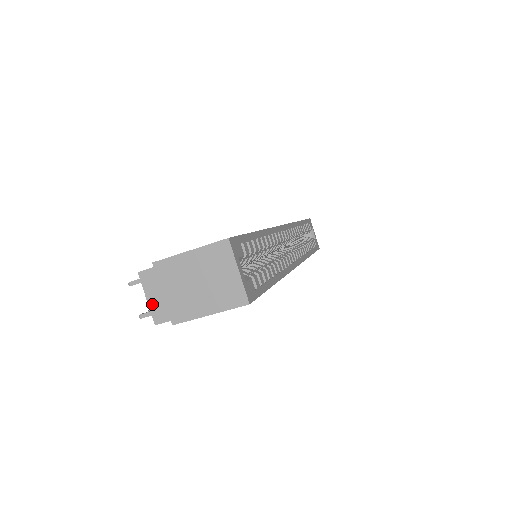
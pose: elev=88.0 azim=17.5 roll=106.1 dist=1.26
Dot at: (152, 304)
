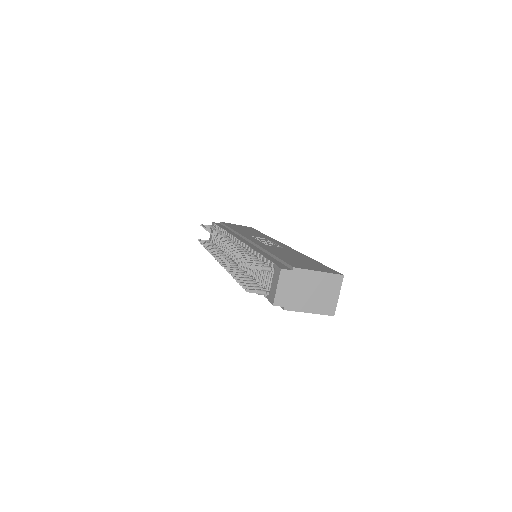
Dot at: (279, 292)
